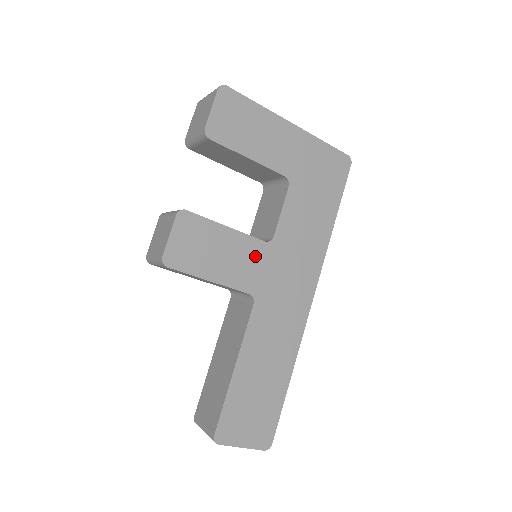
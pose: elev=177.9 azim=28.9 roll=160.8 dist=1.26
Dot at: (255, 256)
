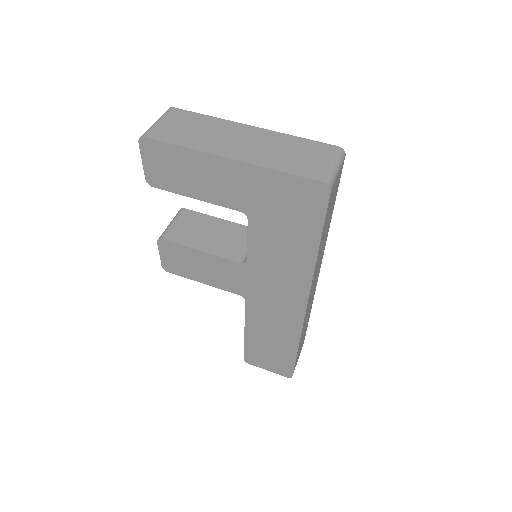
Dot at: (234, 272)
